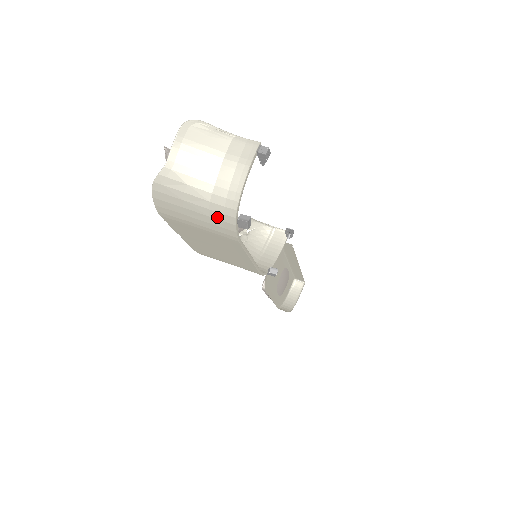
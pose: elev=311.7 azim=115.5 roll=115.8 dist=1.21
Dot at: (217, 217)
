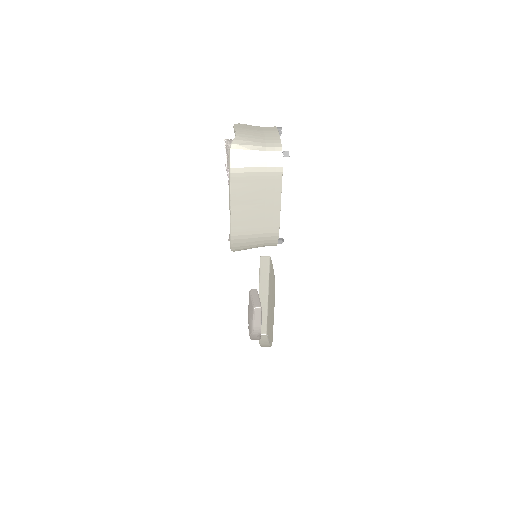
Dot at: (271, 154)
